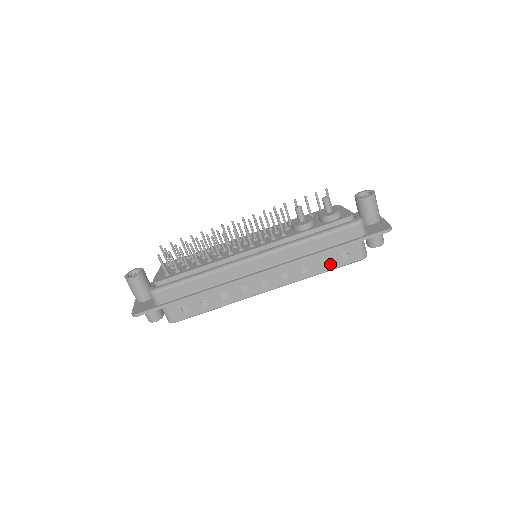
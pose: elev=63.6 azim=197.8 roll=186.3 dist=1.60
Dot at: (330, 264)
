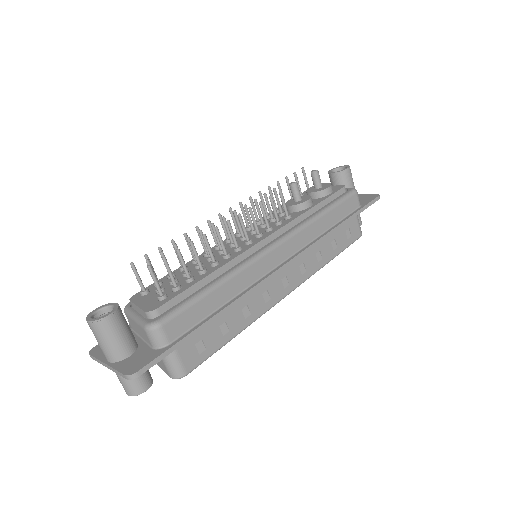
Dot at: (338, 246)
